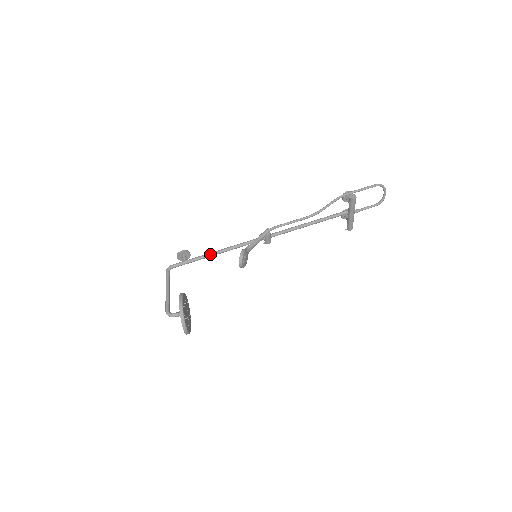
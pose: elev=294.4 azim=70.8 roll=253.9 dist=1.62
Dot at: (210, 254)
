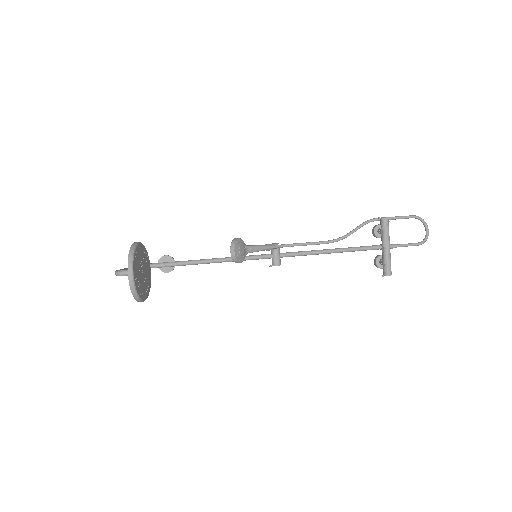
Dot at: (199, 260)
